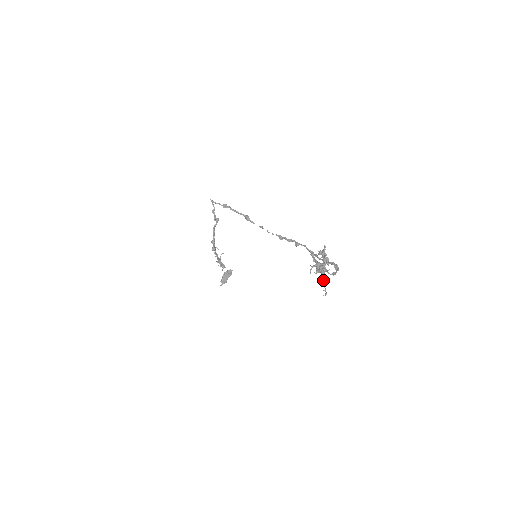
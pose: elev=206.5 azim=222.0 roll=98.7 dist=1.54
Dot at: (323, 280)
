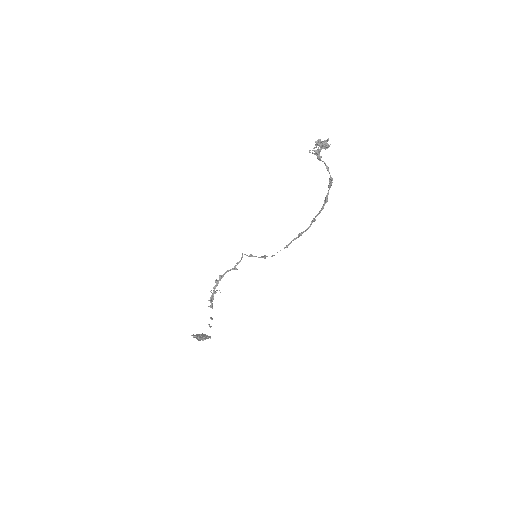
Dot at: (318, 142)
